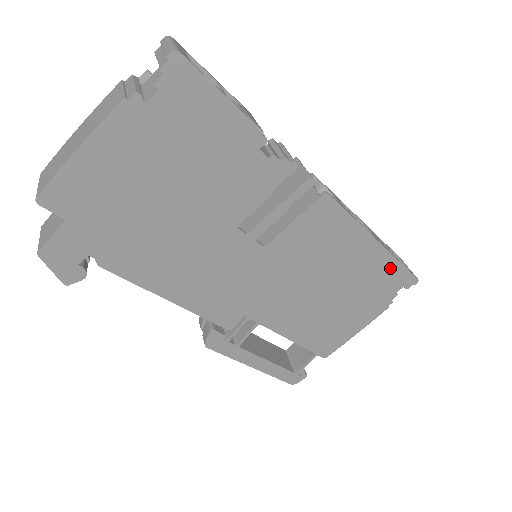
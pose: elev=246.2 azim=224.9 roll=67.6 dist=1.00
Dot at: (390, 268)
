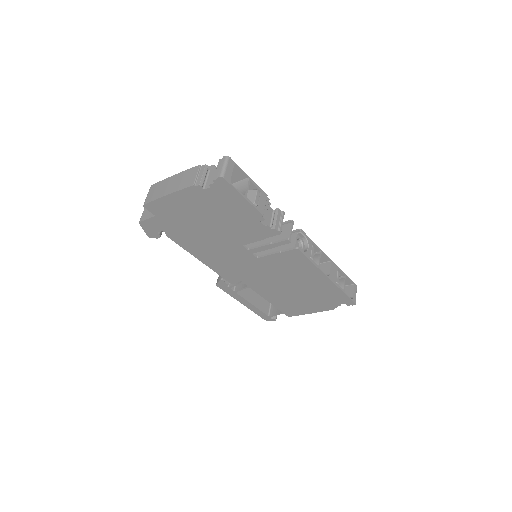
Dot at: (336, 292)
